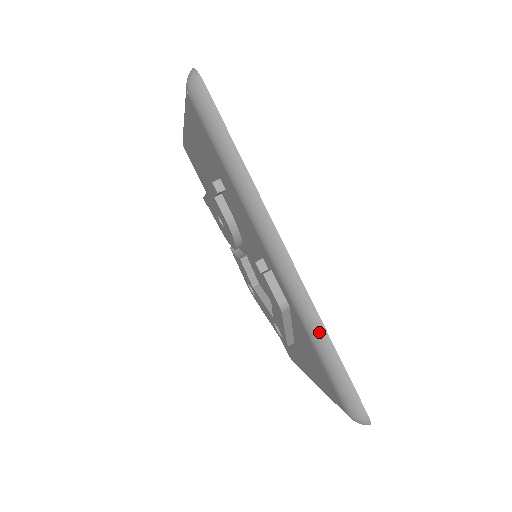
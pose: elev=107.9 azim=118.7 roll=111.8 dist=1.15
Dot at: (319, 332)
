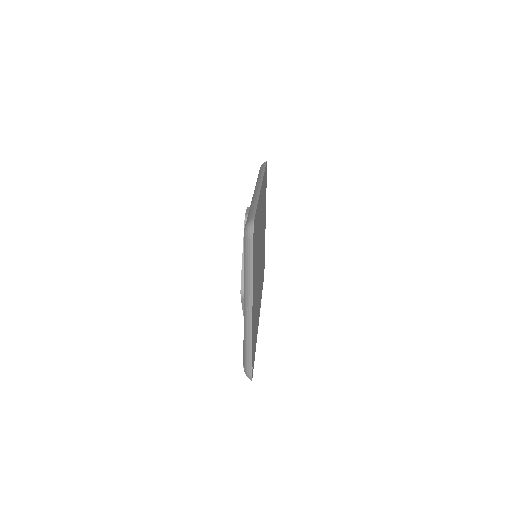
Dot at: (255, 200)
